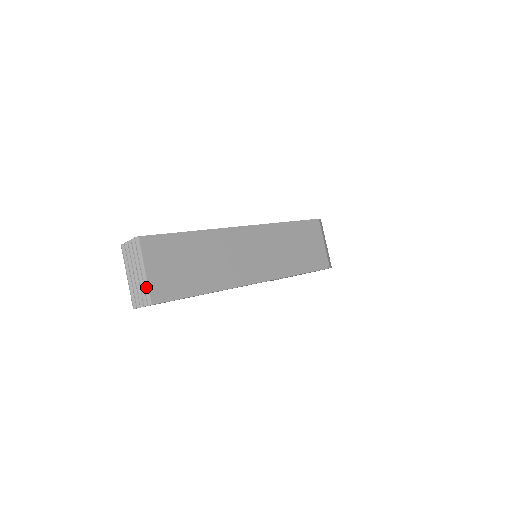
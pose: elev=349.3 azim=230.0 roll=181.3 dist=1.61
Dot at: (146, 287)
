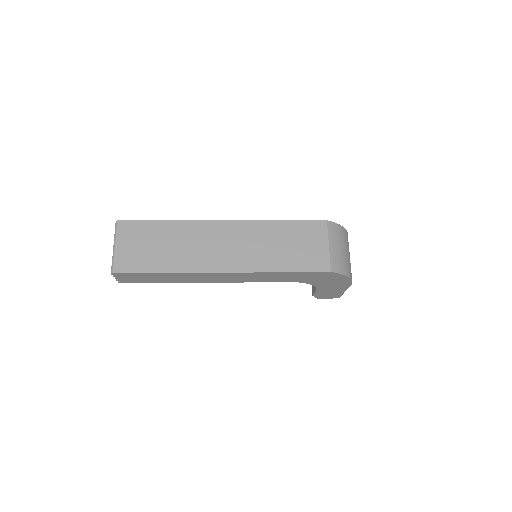
Dot at: (113, 259)
